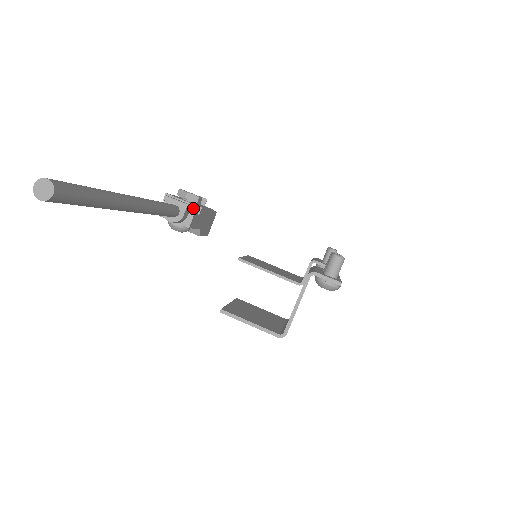
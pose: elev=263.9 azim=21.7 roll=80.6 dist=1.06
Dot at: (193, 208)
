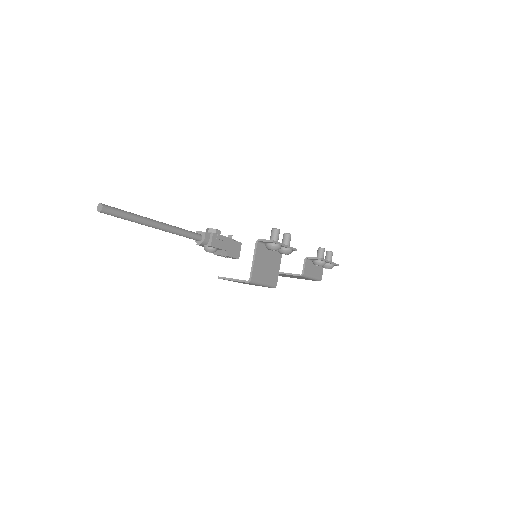
Dot at: (211, 235)
